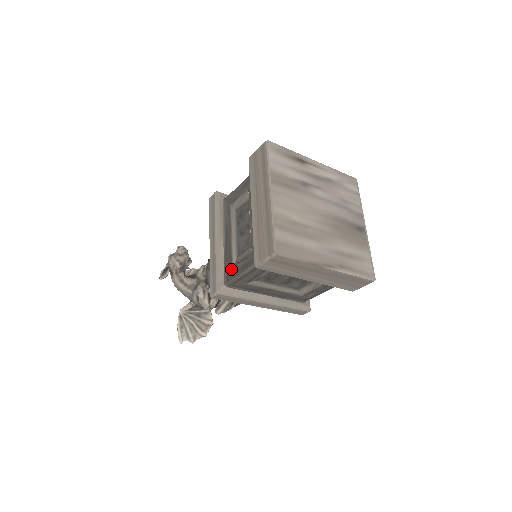
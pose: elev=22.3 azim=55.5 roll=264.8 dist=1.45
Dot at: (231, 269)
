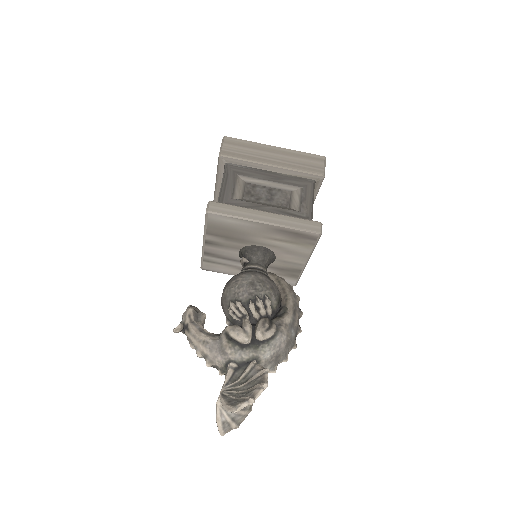
Dot at: occluded
